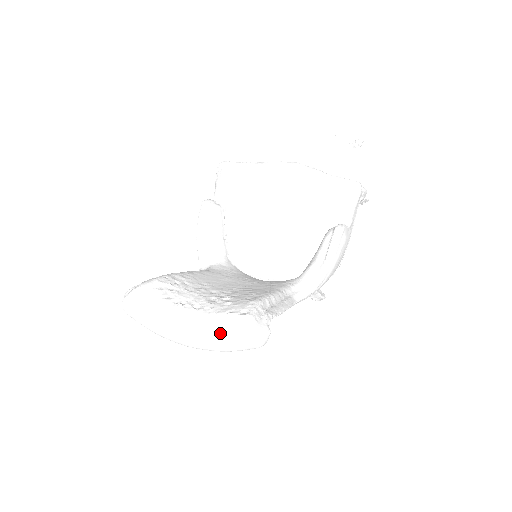
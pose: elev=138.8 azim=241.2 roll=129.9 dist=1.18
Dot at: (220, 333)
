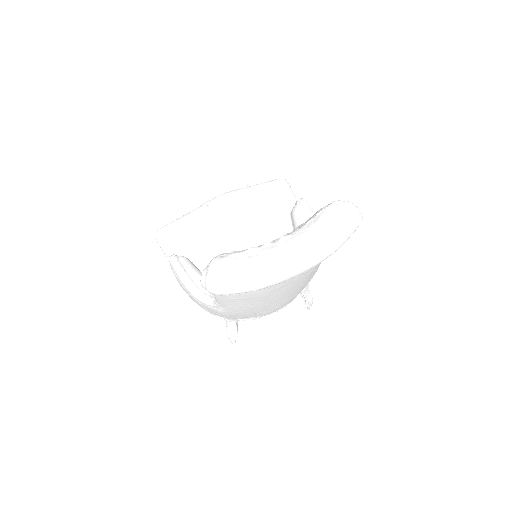
Dot at: (327, 225)
